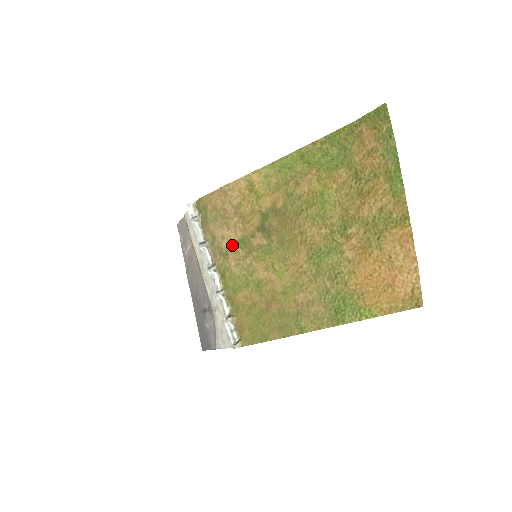
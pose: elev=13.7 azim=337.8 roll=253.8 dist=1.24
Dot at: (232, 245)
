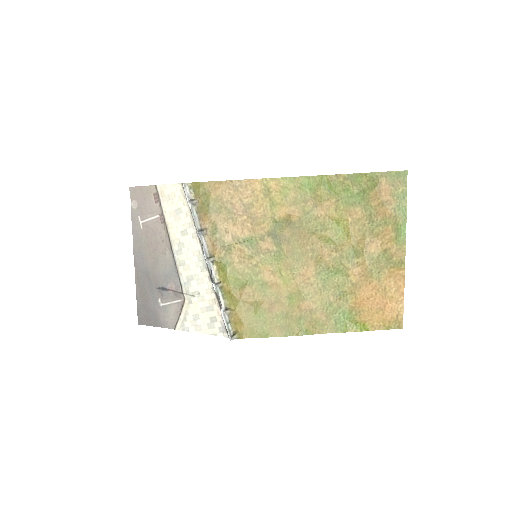
Dot at: (237, 242)
